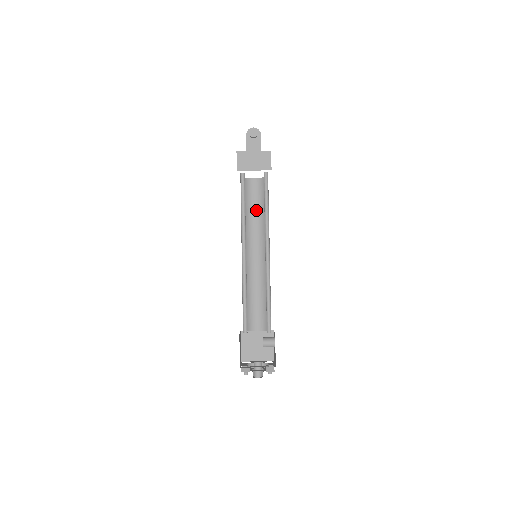
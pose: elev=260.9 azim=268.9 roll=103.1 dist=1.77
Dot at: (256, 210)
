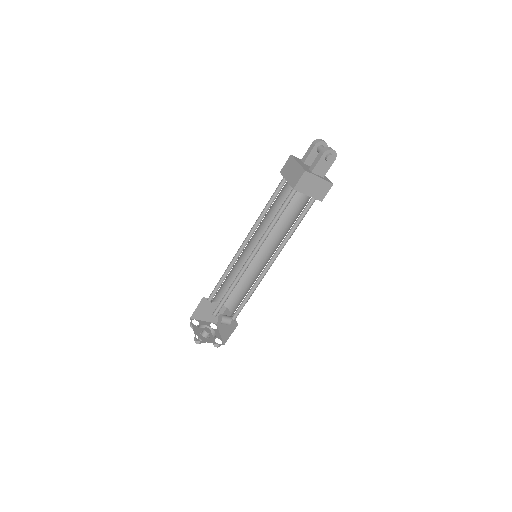
Dot at: (278, 210)
